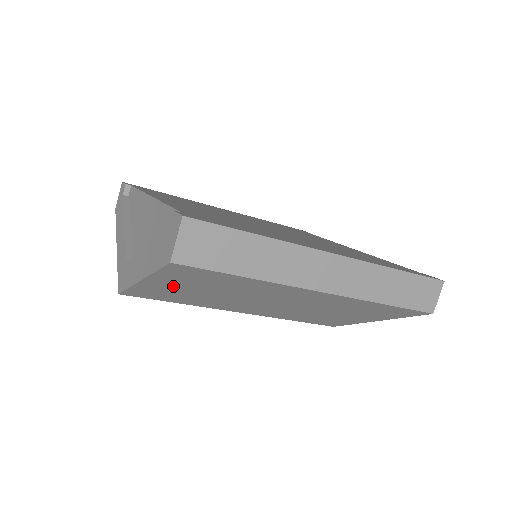
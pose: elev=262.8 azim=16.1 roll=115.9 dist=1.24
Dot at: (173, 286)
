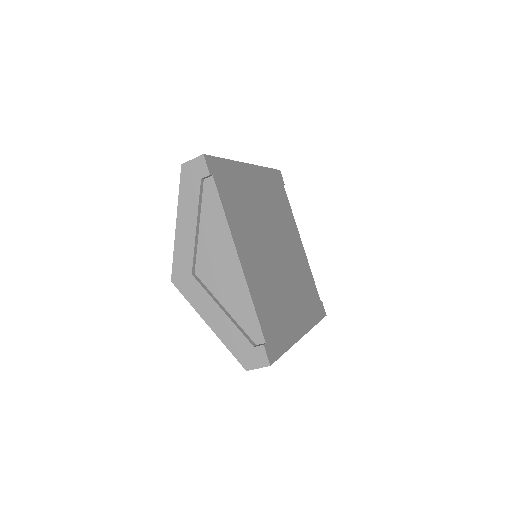
Dot at: occluded
